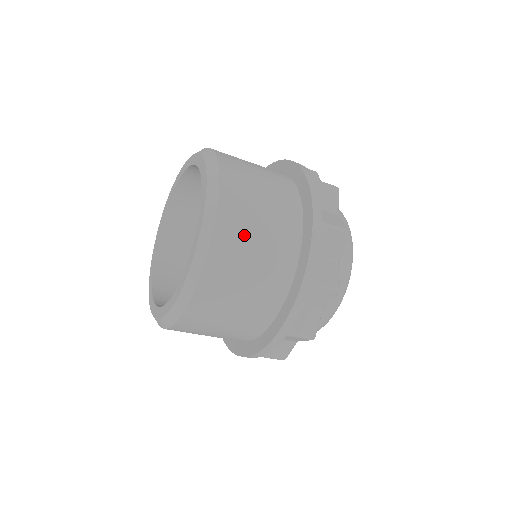
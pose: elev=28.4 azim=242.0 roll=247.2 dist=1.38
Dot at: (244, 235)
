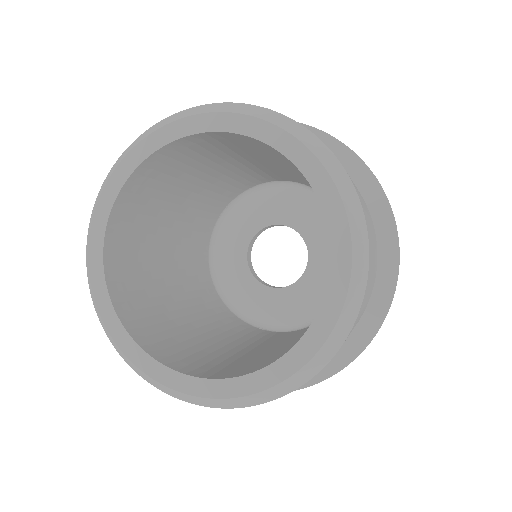
Dot at: occluded
